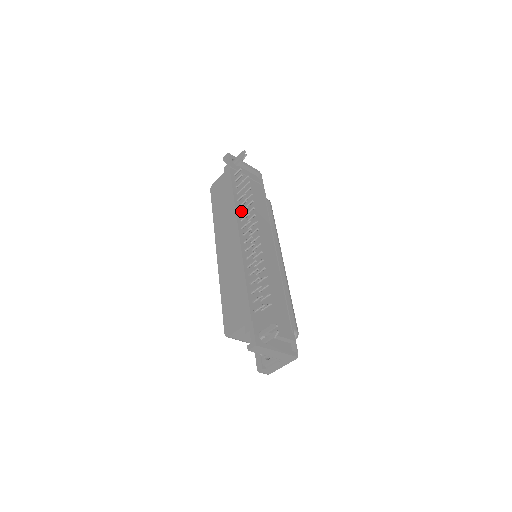
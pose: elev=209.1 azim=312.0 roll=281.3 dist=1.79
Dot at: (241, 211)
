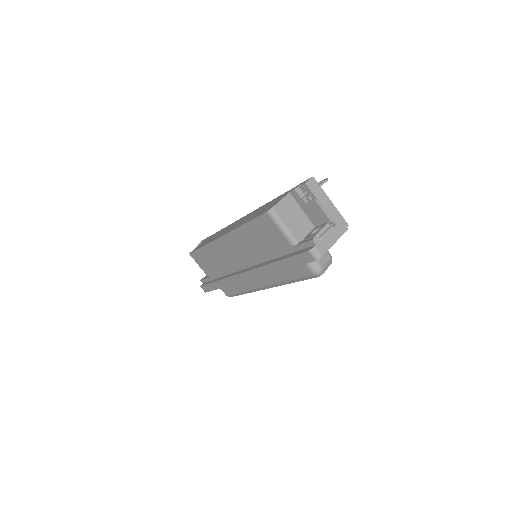
Dot at: occluded
